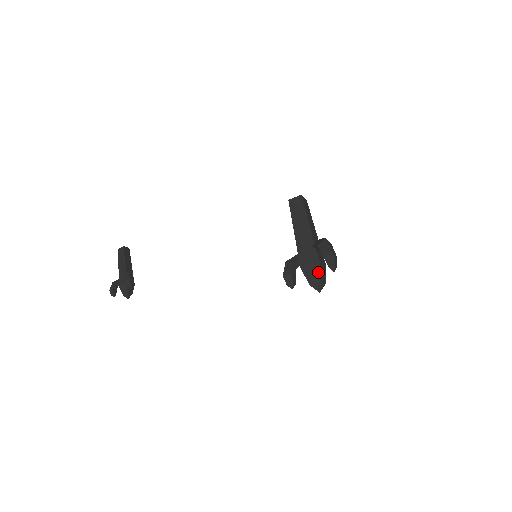
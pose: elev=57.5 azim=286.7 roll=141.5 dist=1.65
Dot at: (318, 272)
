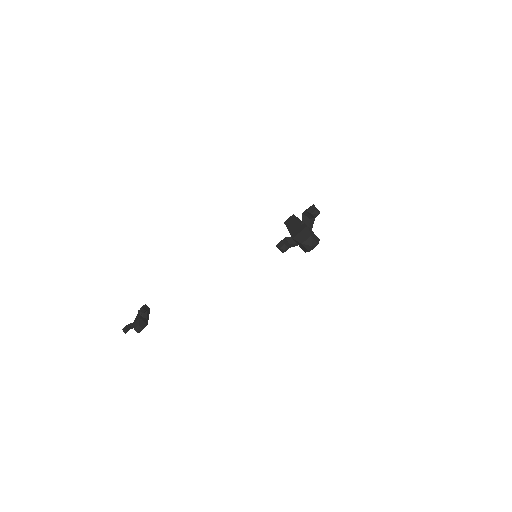
Dot at: (307, 232)
